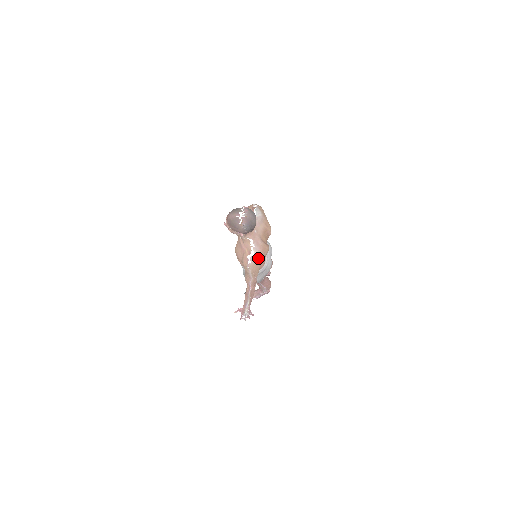
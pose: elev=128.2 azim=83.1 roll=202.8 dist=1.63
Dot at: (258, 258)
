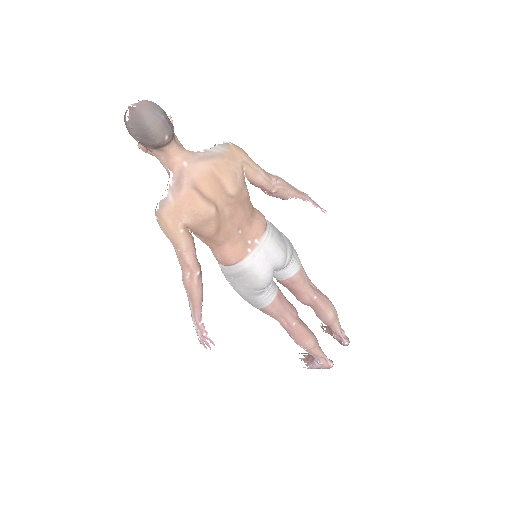
Dot at: (172, 207)
